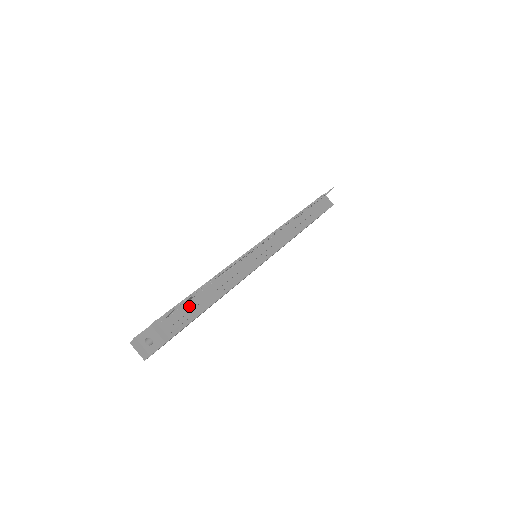
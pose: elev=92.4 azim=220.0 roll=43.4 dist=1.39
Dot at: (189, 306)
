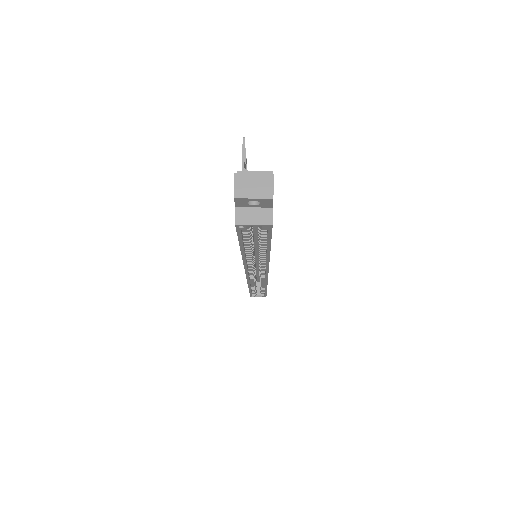
Dot at: occluded
